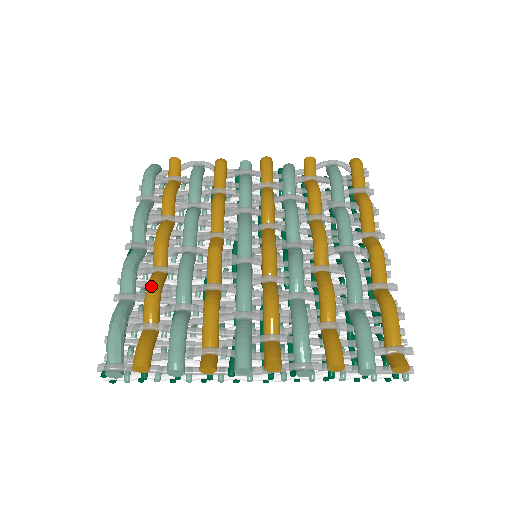
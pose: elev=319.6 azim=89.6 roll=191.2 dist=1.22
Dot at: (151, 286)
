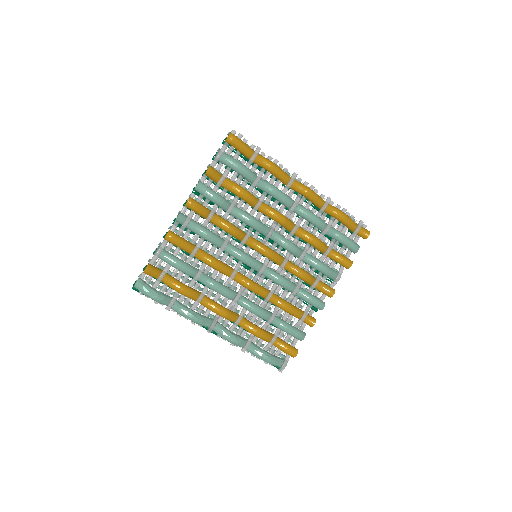
Dot at: (255, 332)
